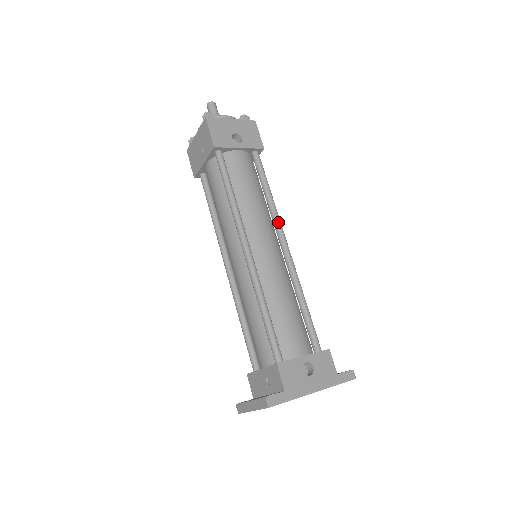
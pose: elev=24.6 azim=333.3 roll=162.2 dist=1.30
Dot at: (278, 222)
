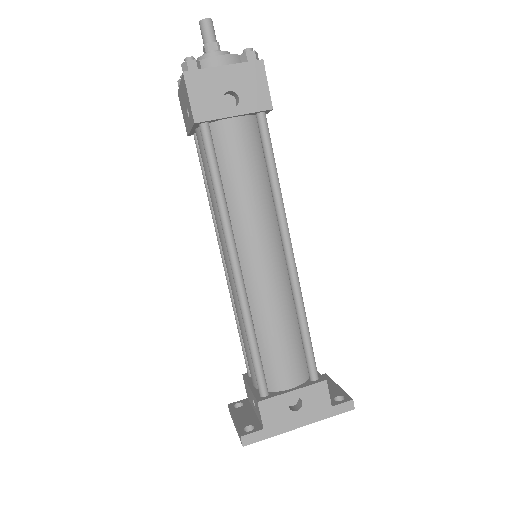
Dot at: (282, 222)
